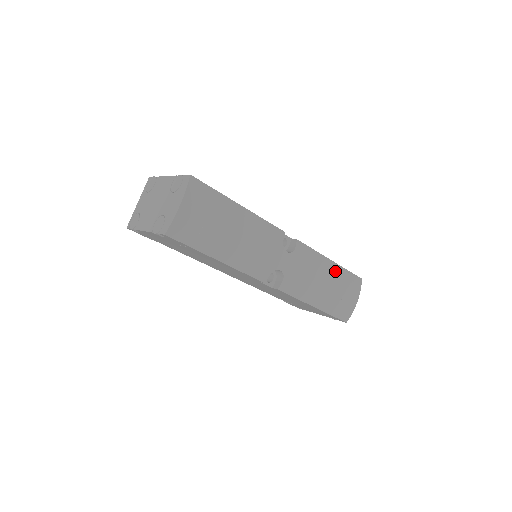
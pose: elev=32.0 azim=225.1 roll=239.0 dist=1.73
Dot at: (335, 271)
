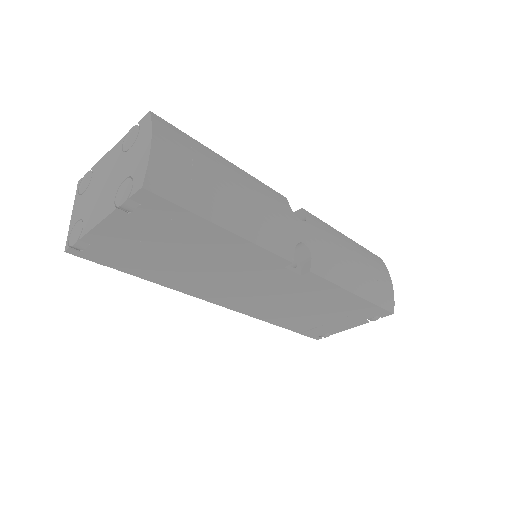
Dot at: (355, 247)
